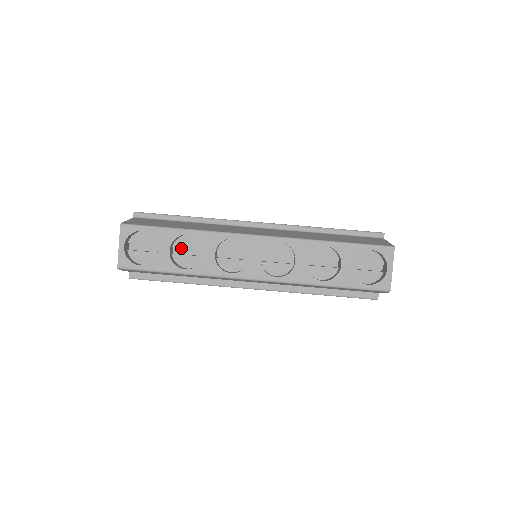
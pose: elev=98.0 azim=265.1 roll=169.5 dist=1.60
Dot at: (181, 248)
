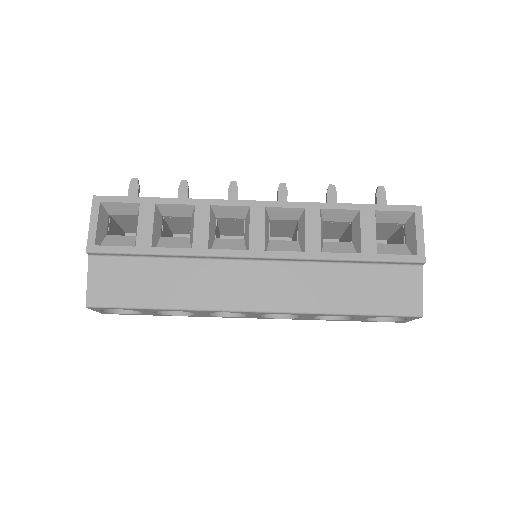
Dot at: occluded
